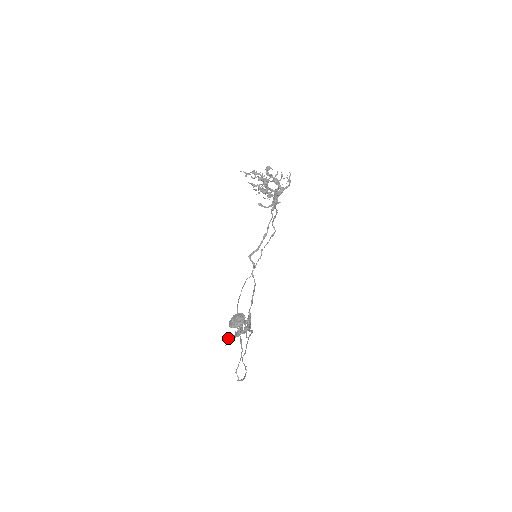
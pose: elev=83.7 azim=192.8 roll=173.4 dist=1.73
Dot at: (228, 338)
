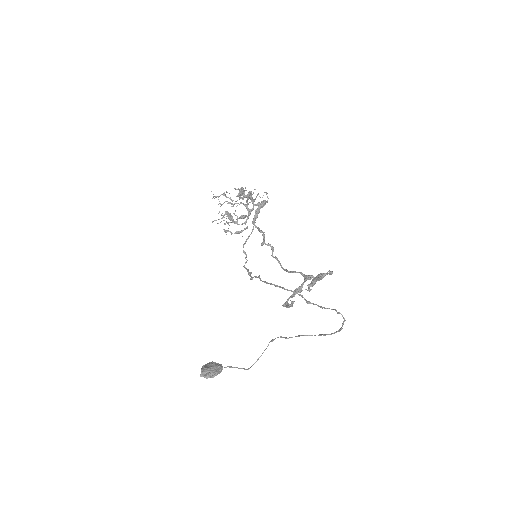
Dot at: (312, 280)
